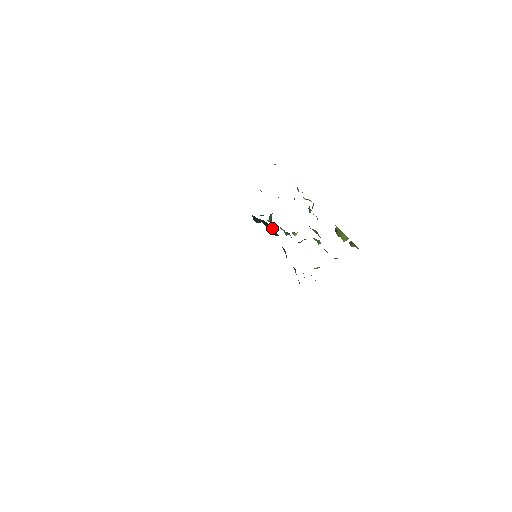
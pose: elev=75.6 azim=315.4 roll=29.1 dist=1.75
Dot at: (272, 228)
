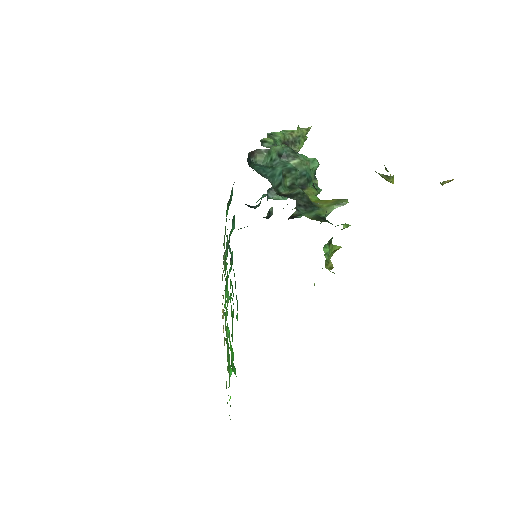
Dot at: occluded
